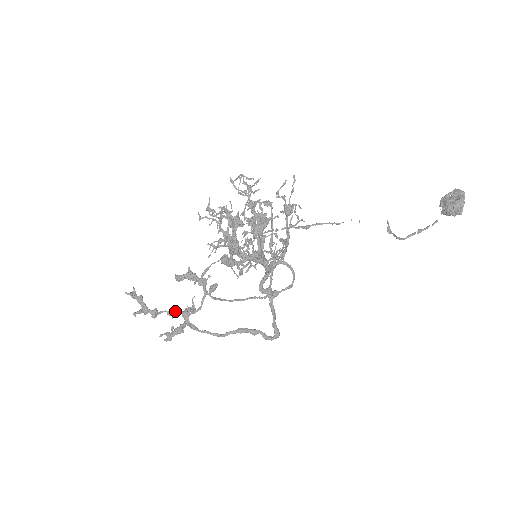
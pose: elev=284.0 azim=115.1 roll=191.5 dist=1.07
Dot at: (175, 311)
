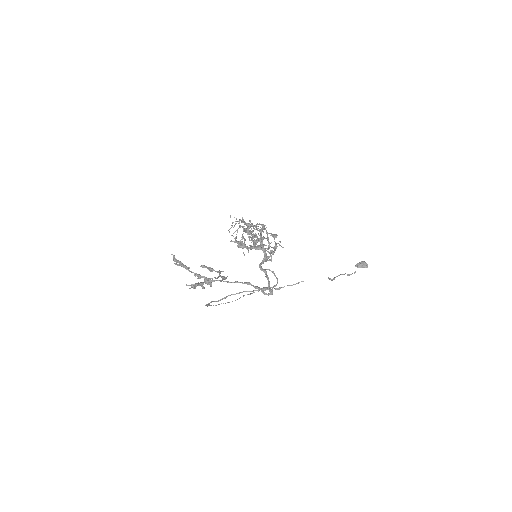
Dot at: (200, 275)
